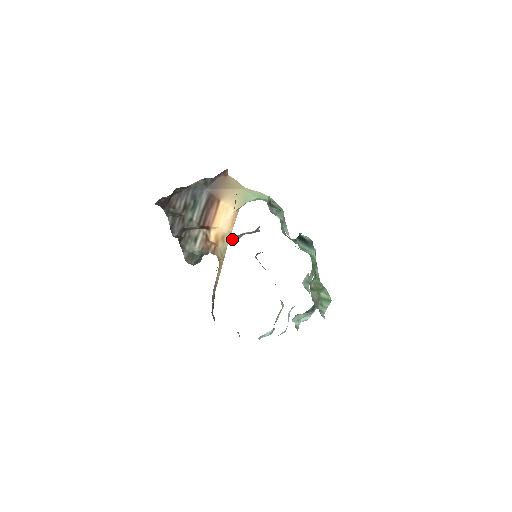
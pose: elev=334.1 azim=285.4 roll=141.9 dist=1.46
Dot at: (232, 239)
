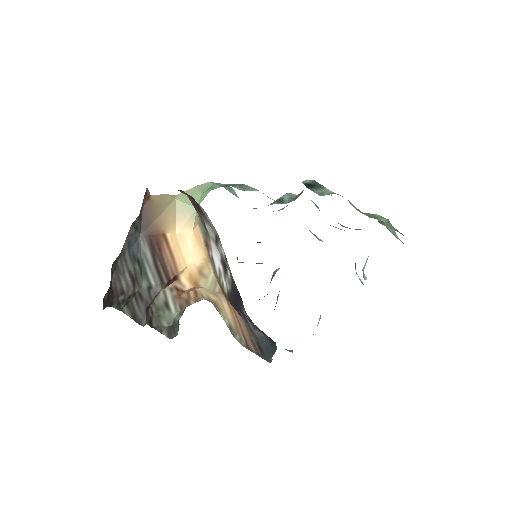
Dot at: occluded
